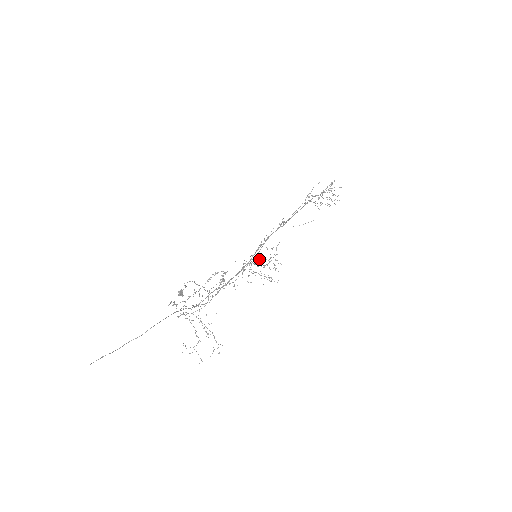
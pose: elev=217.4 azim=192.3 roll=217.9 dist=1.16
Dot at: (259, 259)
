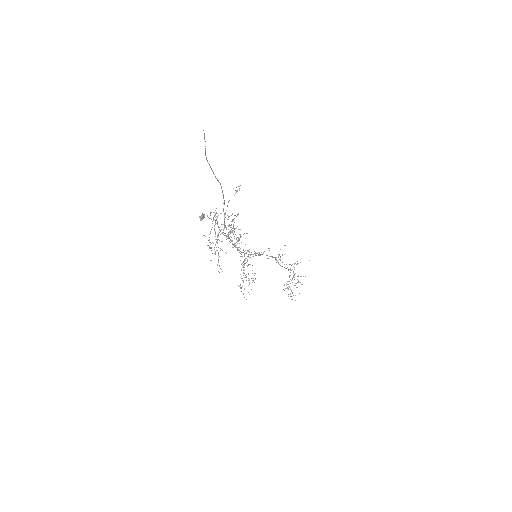
Dot at: occluded
